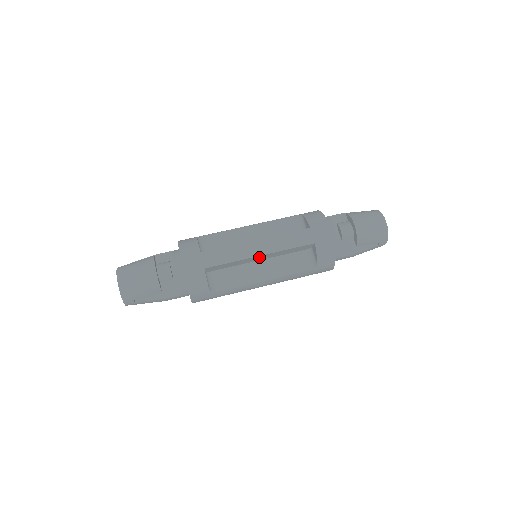
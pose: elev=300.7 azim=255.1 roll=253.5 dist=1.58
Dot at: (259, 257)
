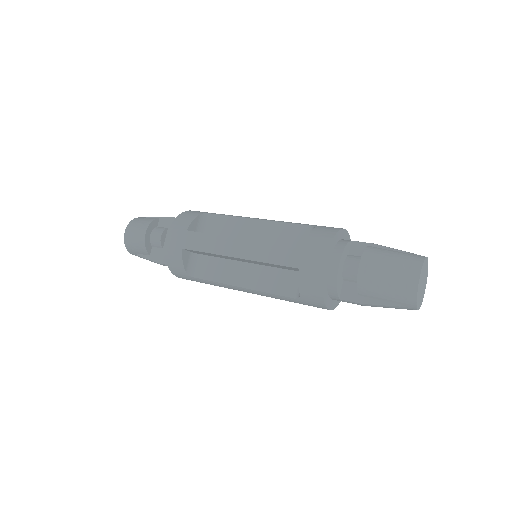
Dot at: (239, 259)
